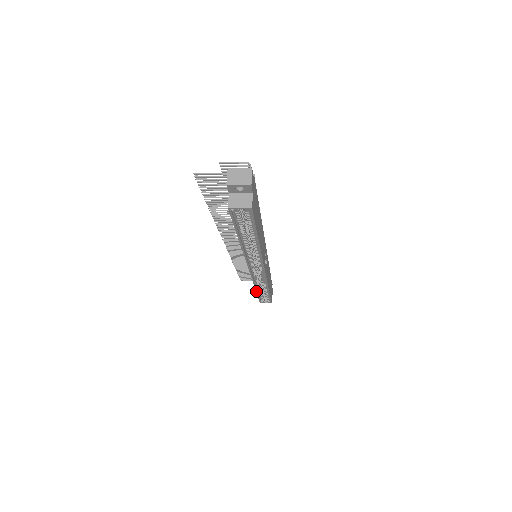
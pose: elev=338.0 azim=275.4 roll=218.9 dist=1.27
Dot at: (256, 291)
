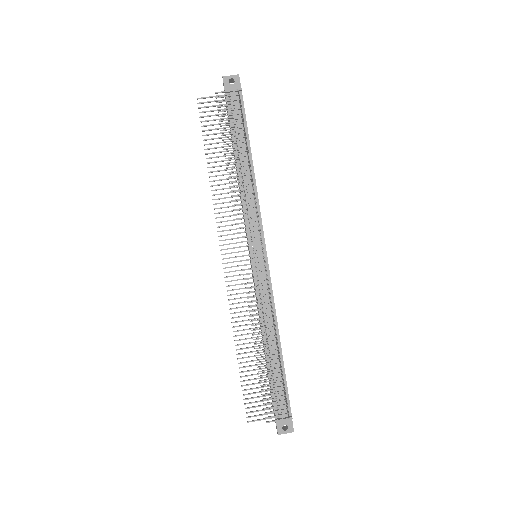
Dot at: occluded
